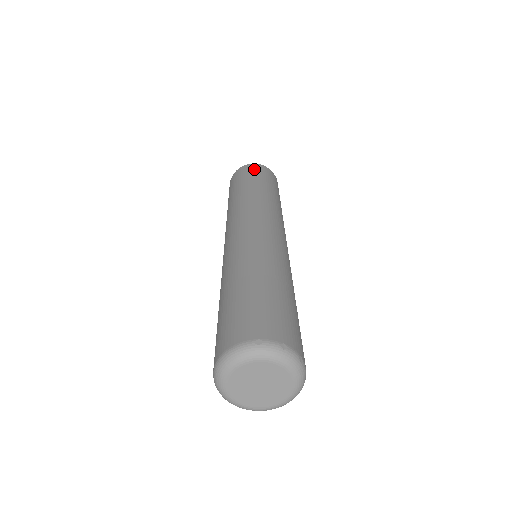
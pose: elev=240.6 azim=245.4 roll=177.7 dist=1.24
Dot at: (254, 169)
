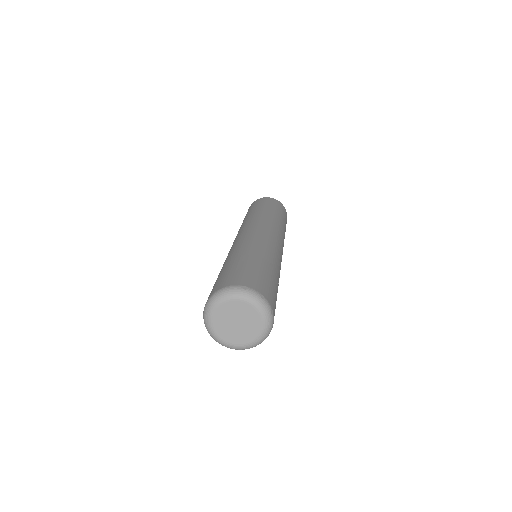
Dot at: (272, 201)
